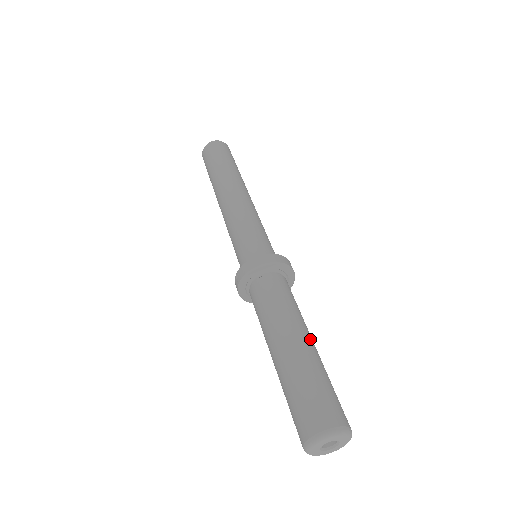
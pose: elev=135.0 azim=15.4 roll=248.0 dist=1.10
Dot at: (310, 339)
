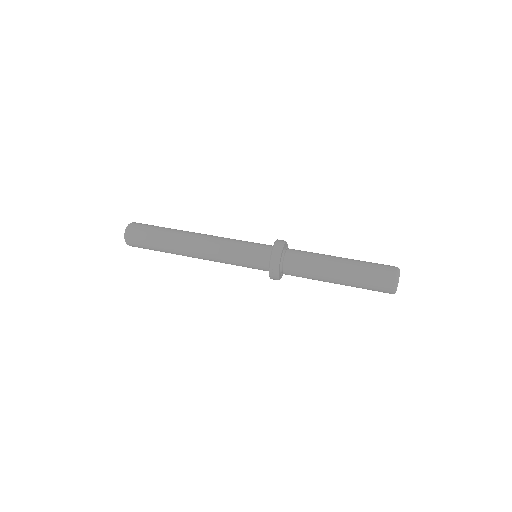
Dot at: (339, 257)
